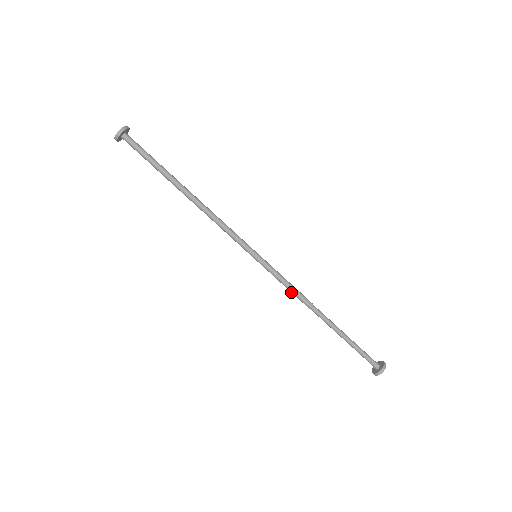
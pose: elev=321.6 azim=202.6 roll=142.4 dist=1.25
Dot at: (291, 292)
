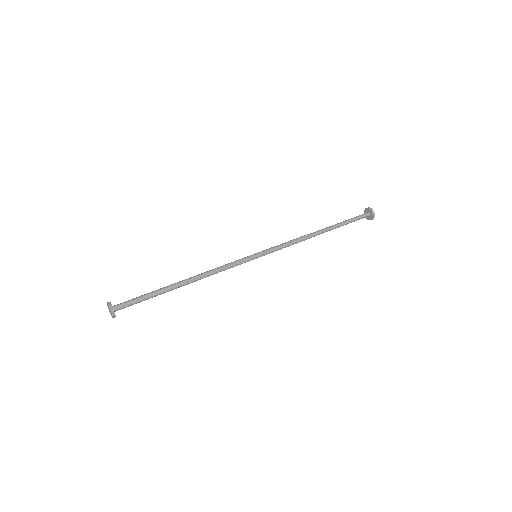
Dot at: occluded
